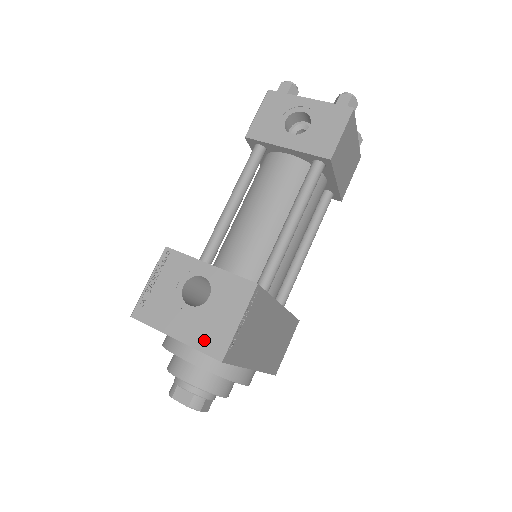
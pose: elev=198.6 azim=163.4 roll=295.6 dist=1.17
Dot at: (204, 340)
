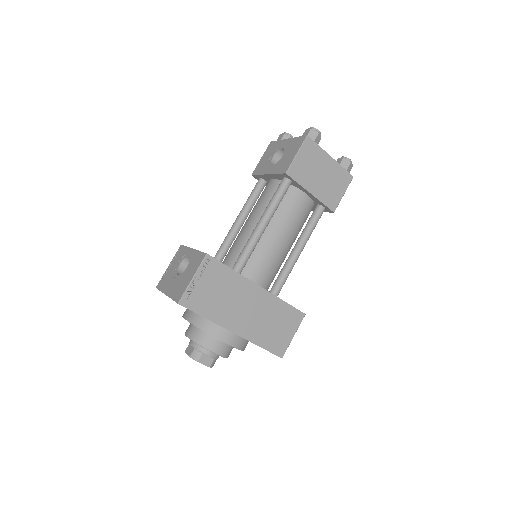
Dot at: (176, 293)
